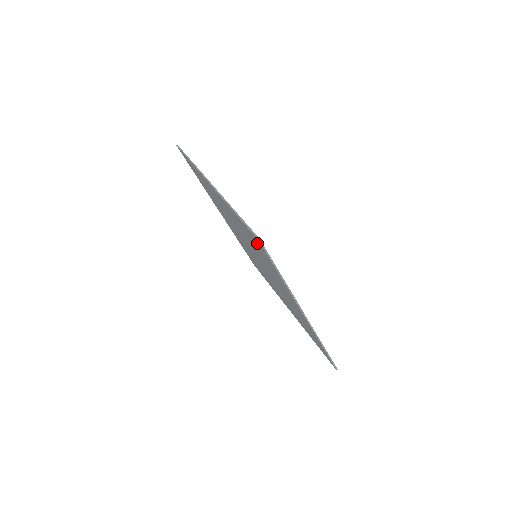
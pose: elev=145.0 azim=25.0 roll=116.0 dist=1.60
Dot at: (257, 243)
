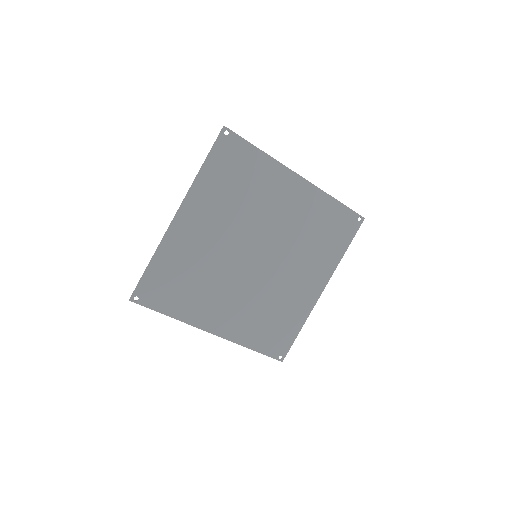
Dot at: (151, 292)
